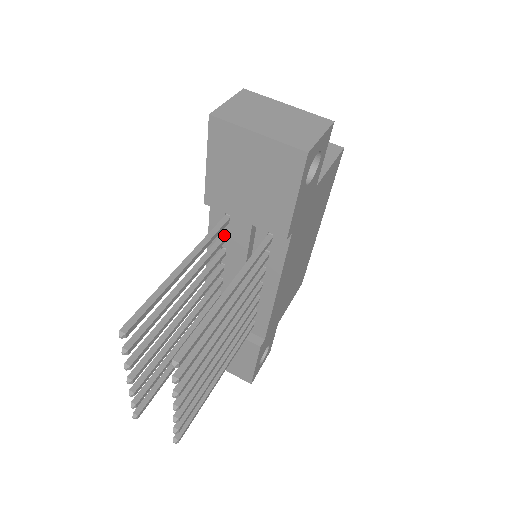
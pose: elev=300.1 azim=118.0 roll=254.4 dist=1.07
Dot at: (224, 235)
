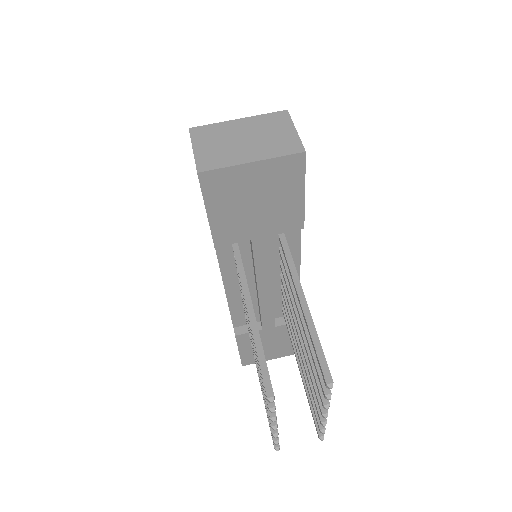
Dot at: occluded
